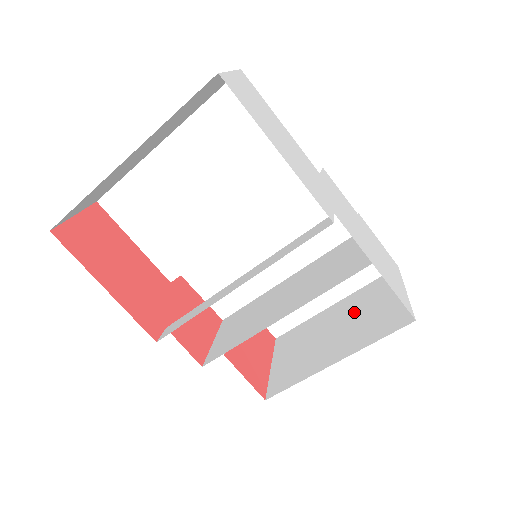
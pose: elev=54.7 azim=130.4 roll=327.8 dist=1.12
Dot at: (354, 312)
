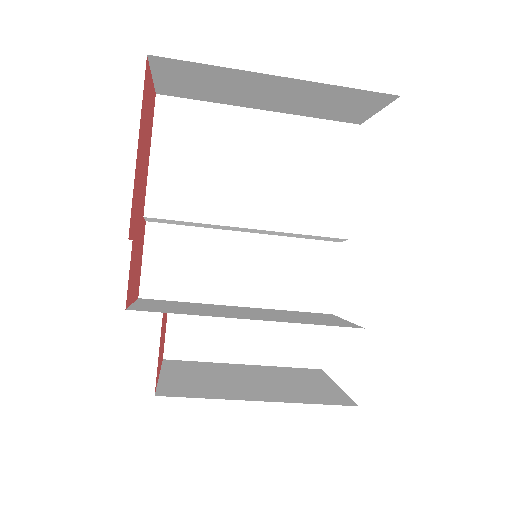
Dot at: (276, 377)
